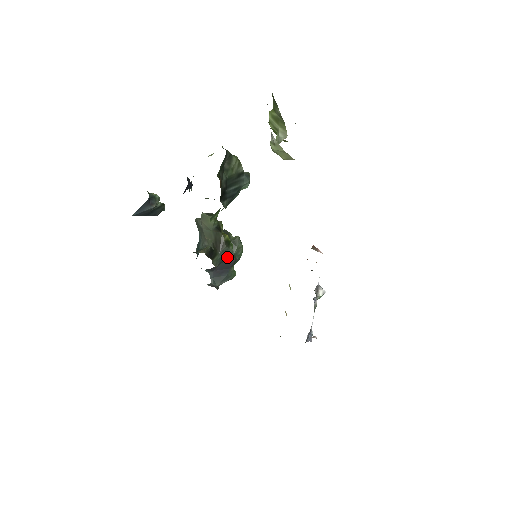
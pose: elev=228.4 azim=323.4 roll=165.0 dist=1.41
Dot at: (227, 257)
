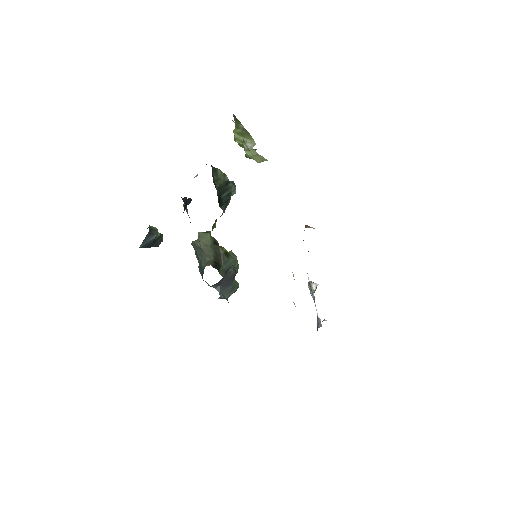
Dot at: (229, 267)
